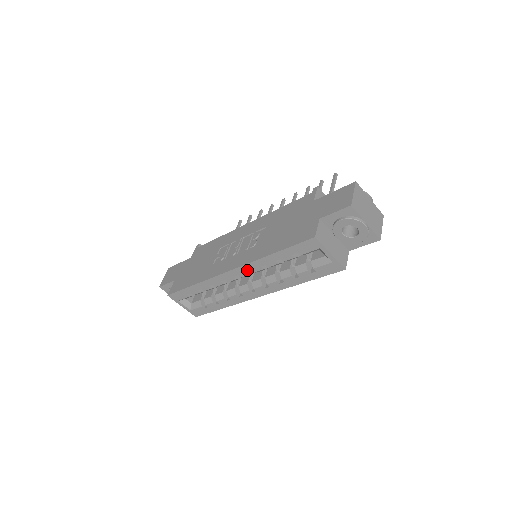
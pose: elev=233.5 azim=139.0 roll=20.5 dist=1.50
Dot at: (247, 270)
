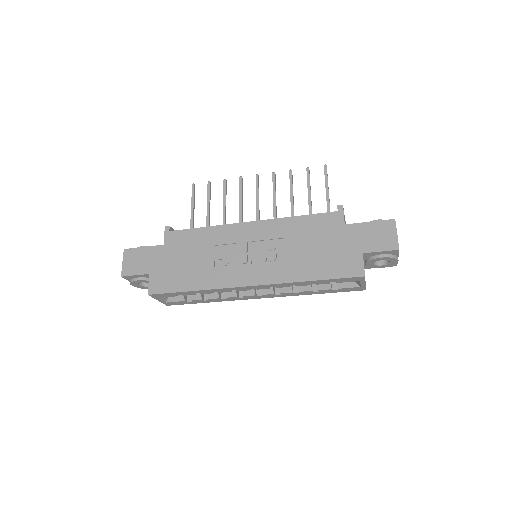
Dot at: (271, 286)
